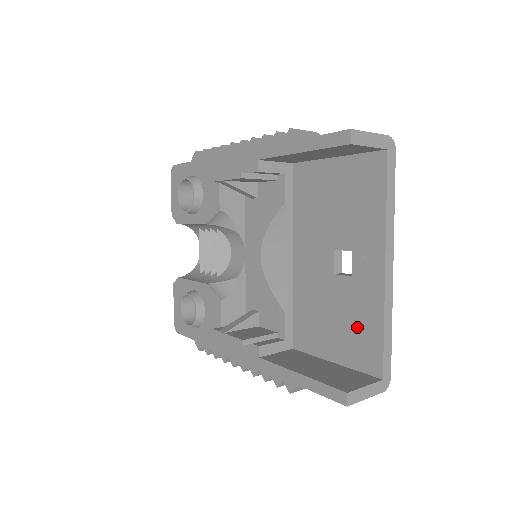
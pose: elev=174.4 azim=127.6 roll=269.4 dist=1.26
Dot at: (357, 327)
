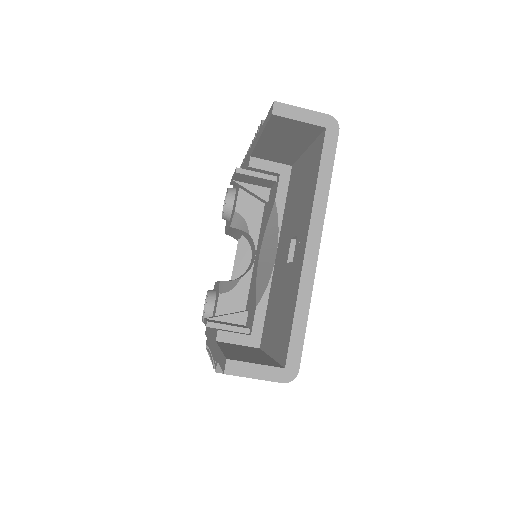
Dot at: (285, 314)
